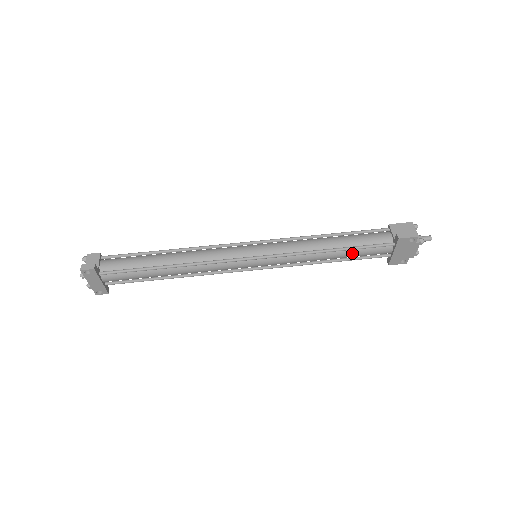
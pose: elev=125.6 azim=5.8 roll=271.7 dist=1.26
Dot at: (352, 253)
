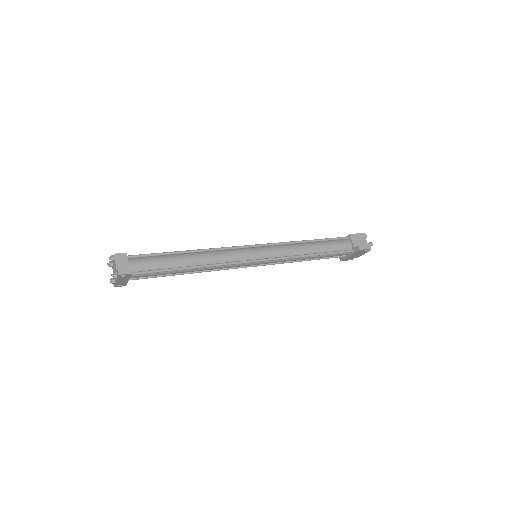
Dot at: (324, 256)
